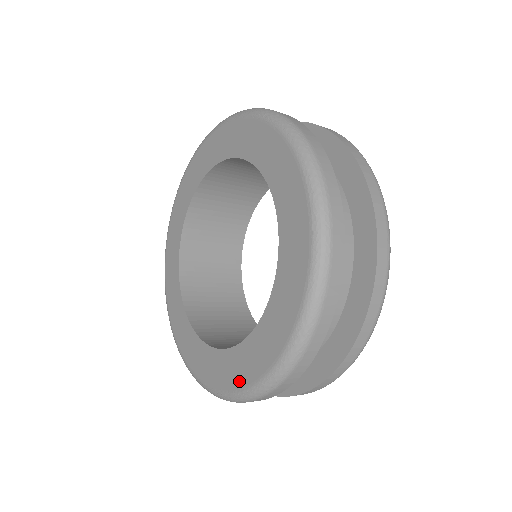
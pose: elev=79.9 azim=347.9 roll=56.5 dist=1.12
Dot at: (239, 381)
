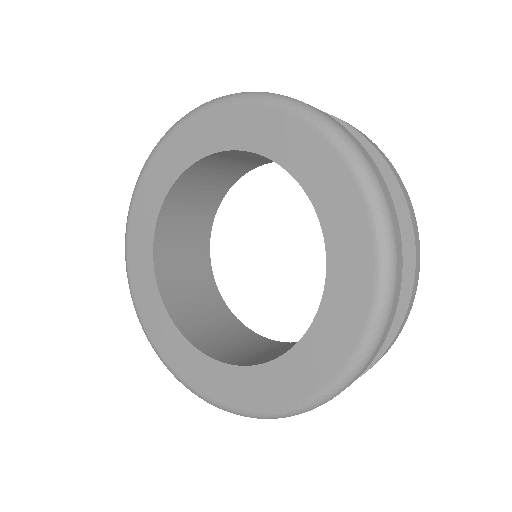
Dot at: (320, 377)
